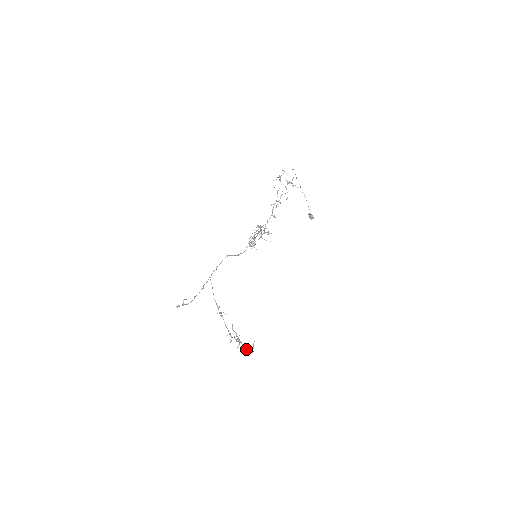
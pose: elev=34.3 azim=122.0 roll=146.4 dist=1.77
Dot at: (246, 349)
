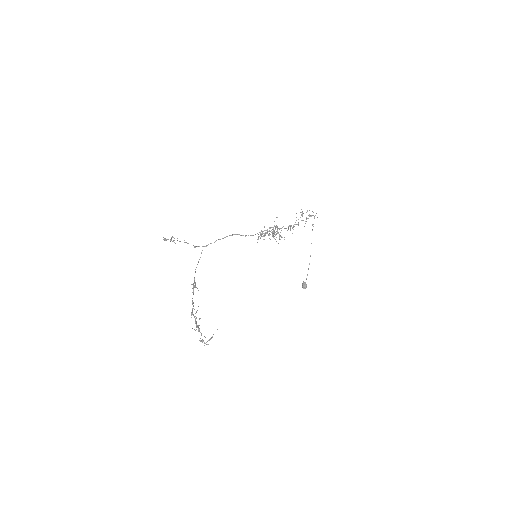
Dot at: (201, 340)
